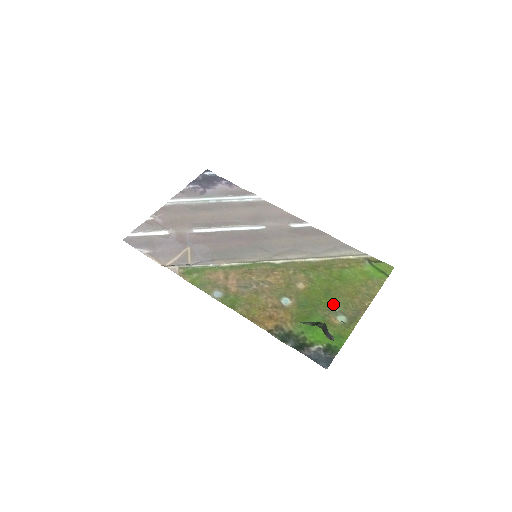
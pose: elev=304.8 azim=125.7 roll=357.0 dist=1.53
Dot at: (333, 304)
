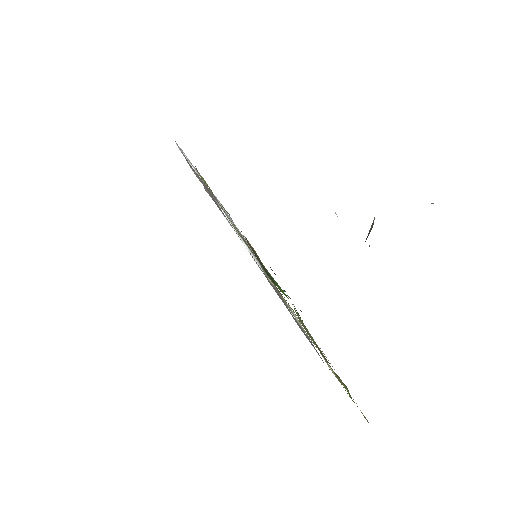
Dot at: occluded
